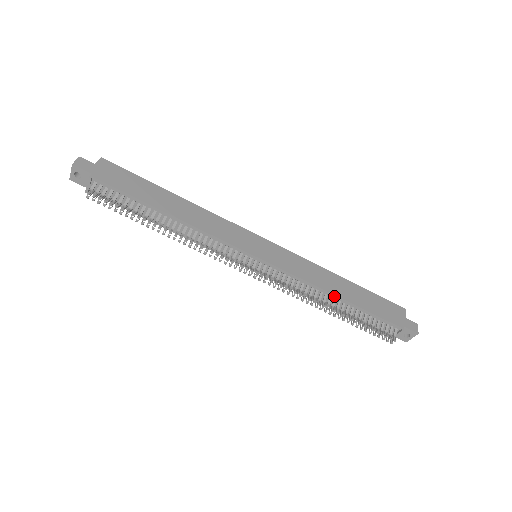
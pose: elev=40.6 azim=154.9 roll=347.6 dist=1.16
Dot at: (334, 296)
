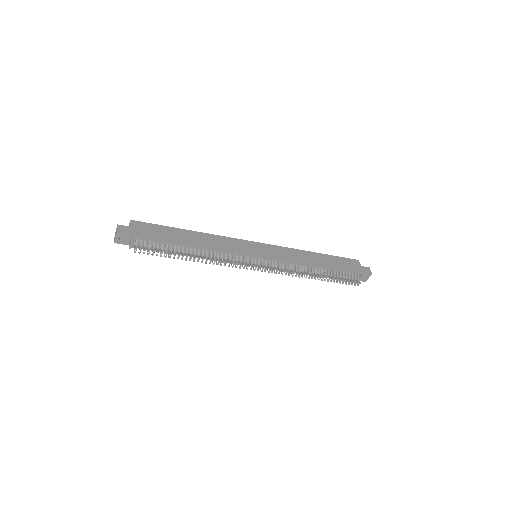
Dot at: (314, 267)
